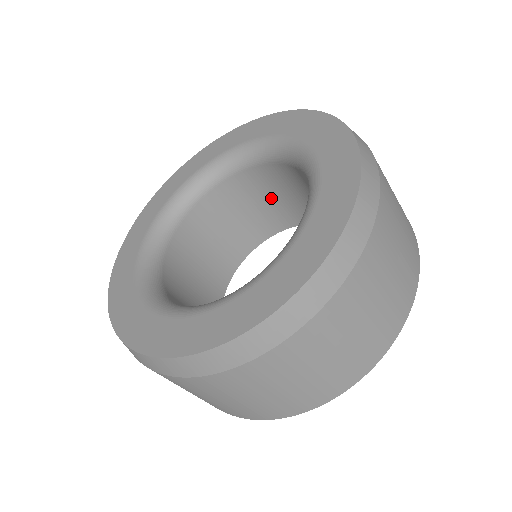
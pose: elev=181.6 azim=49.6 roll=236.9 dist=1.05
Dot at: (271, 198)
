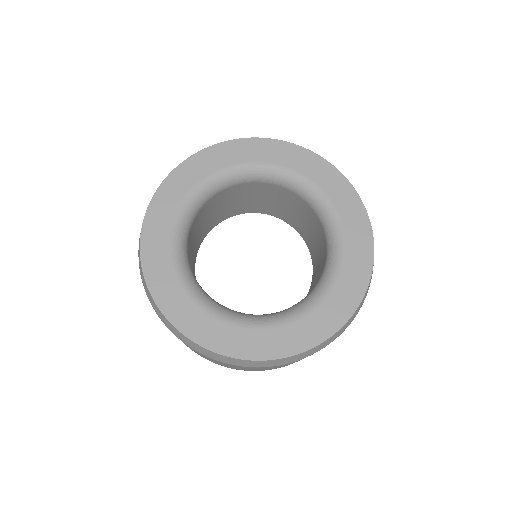
Dot at: (241, 199)
